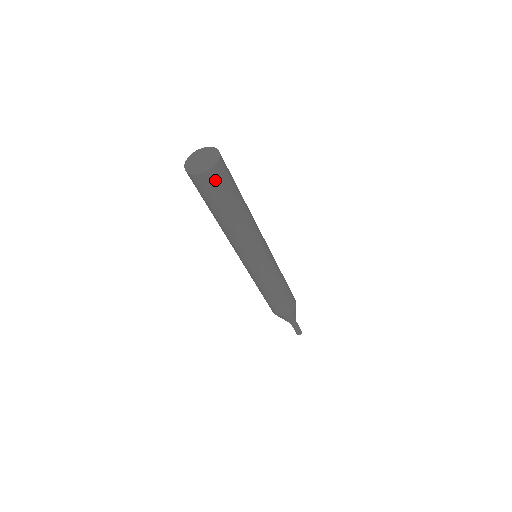
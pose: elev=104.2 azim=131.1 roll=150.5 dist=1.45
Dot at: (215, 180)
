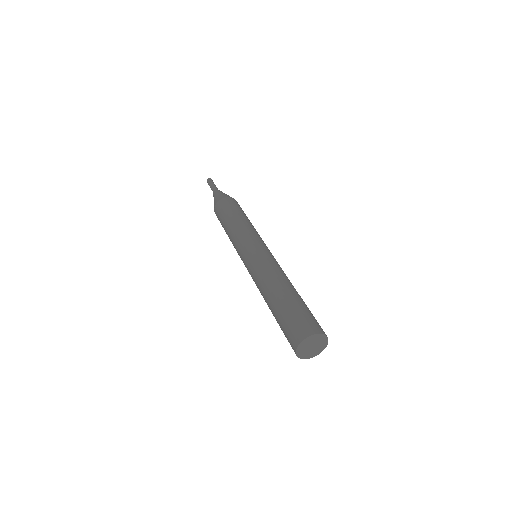
Dot at: occluded
